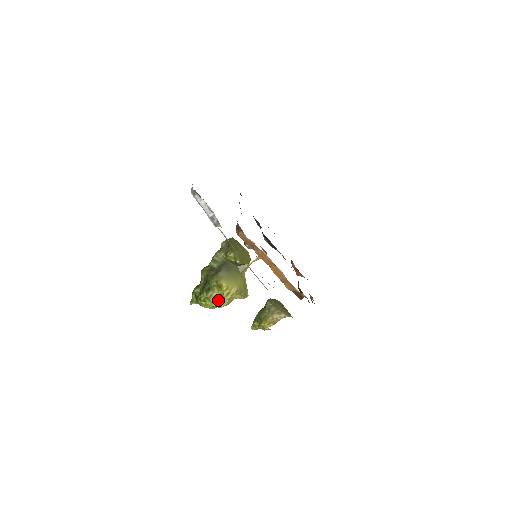
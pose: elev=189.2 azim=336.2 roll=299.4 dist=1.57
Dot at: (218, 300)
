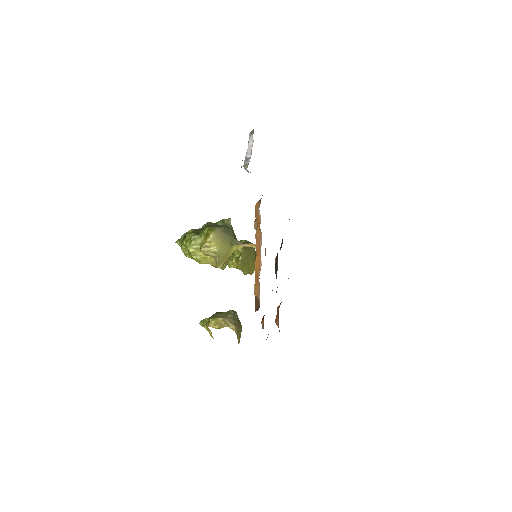
Dot at: (196, 248)
